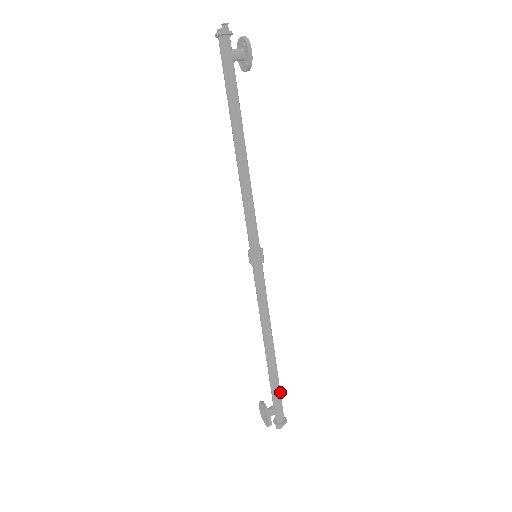
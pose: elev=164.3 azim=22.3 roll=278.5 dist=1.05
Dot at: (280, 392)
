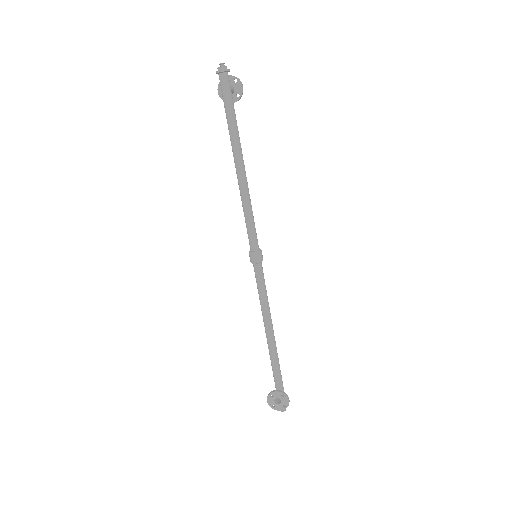
Dot at: (280, 376)
